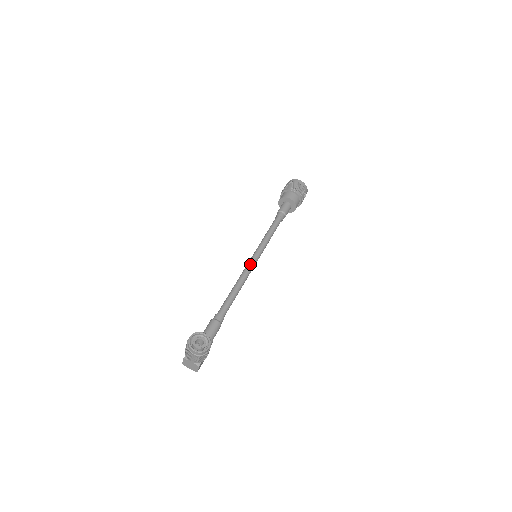
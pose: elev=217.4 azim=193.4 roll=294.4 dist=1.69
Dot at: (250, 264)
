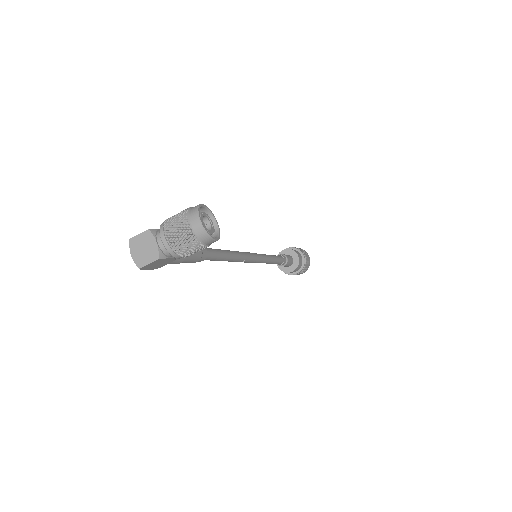
Dot at: (249, 254)
